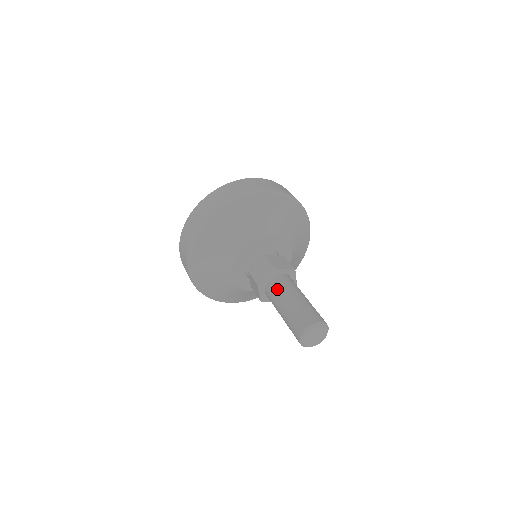
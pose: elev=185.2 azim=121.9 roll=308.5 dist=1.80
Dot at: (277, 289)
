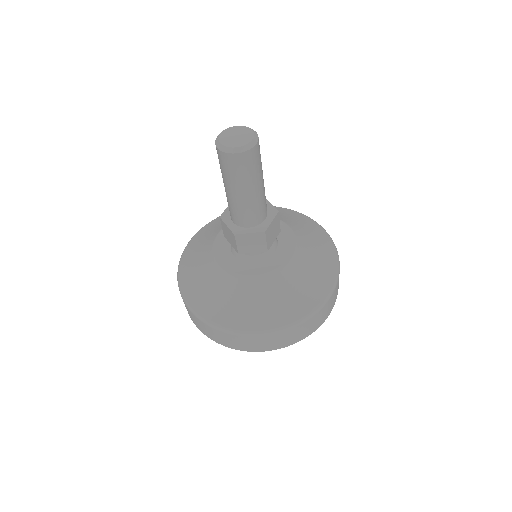
Dot at: occluded
